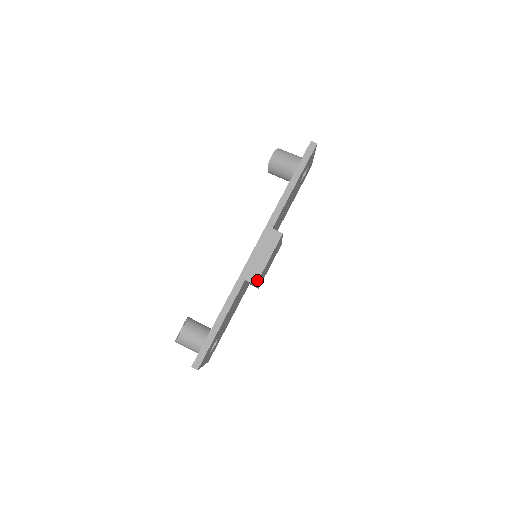
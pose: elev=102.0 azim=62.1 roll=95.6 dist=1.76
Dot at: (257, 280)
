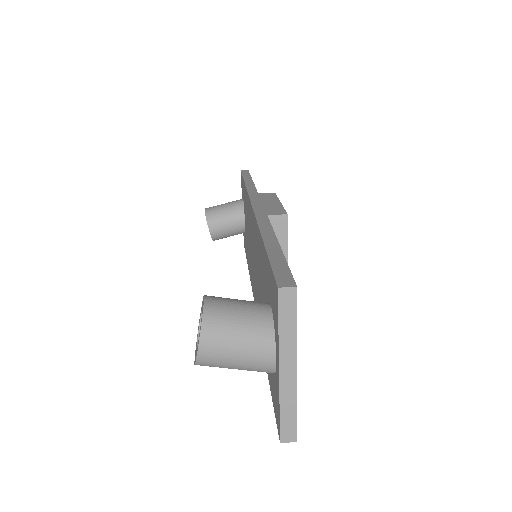
Dot at: (284, 212)
